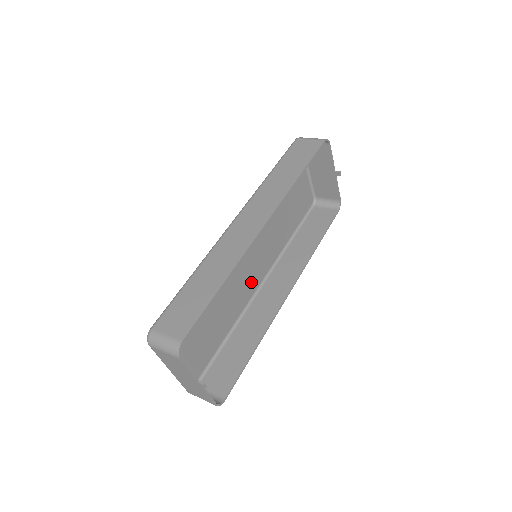
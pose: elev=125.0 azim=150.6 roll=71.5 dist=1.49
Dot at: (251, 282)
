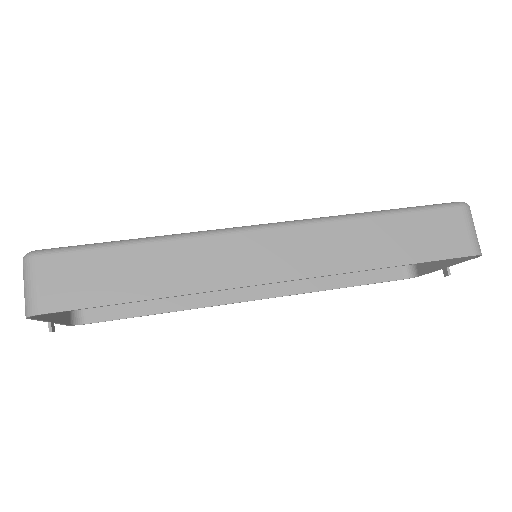
Dot at: occluded
